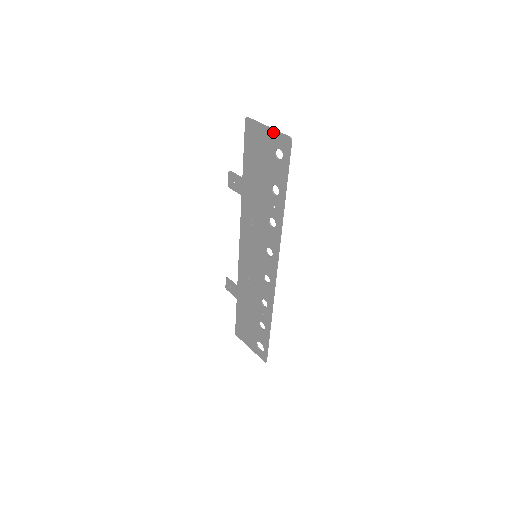
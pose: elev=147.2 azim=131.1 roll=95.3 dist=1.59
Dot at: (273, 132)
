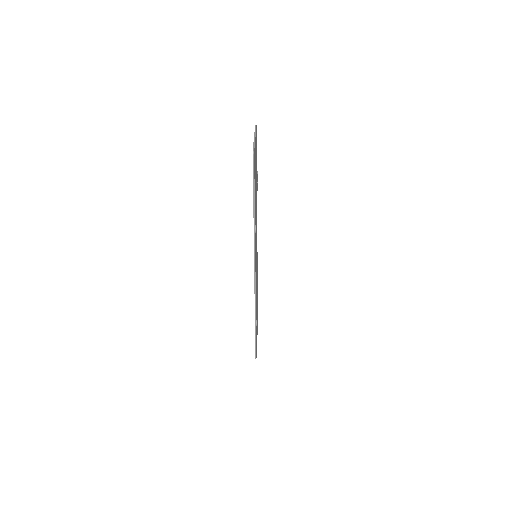
Dot at: (253, 143)
